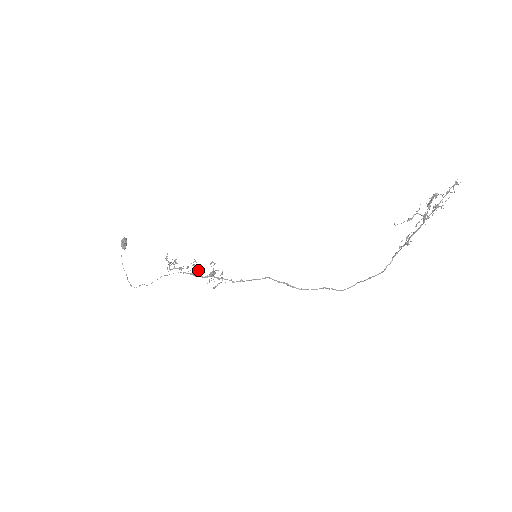
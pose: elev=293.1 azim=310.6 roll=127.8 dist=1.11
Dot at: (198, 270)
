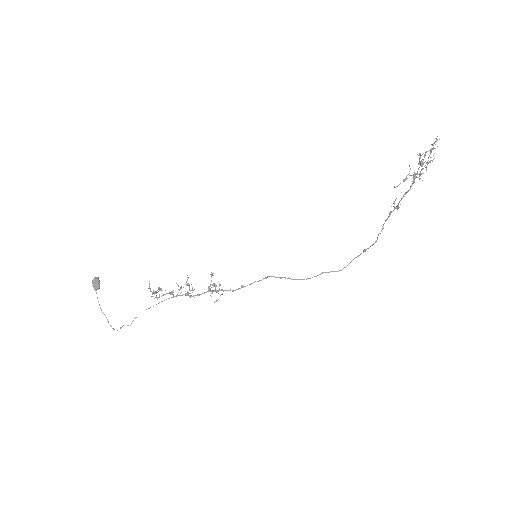
Dot at: (192, 289)
